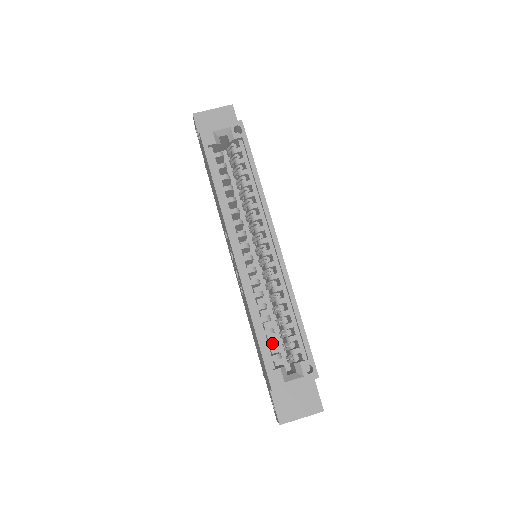
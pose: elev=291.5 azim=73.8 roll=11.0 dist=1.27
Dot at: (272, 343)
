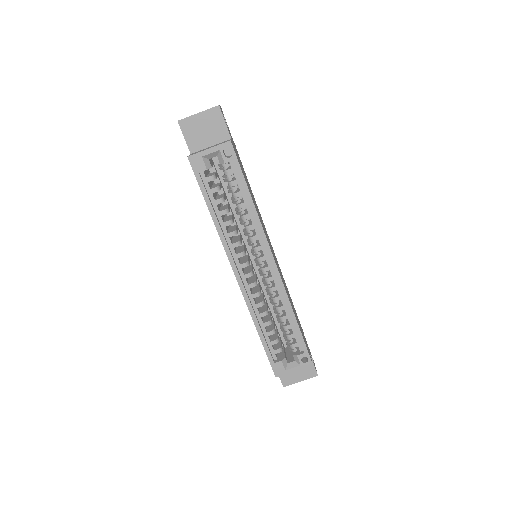
Dot at: (274, 341)
